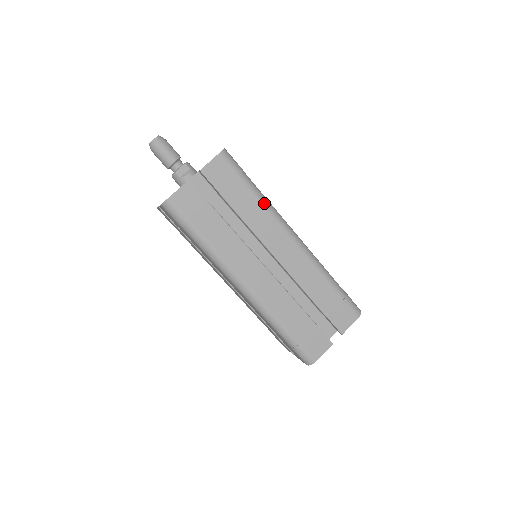
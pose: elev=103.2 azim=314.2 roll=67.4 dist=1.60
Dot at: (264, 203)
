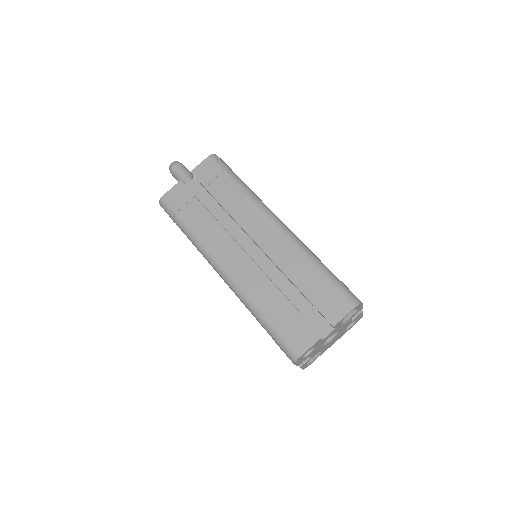
Dot at: (246, 193)
